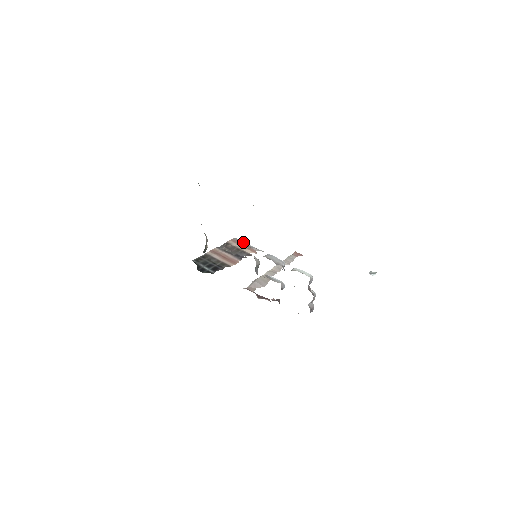
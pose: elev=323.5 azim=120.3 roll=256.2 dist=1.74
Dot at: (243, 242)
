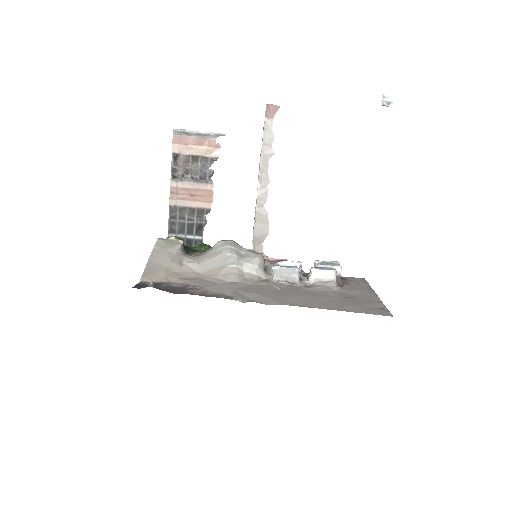
Dot at: (189, 133)
